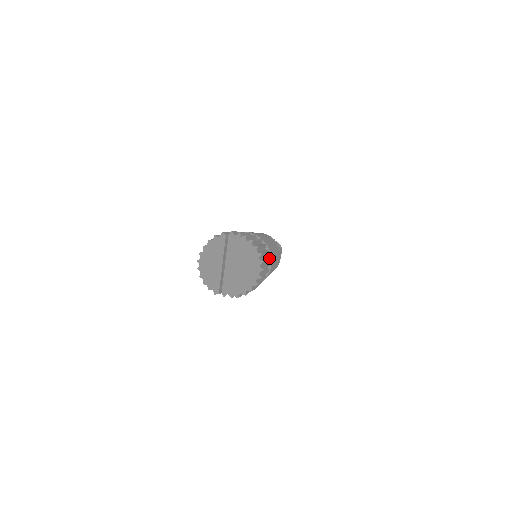
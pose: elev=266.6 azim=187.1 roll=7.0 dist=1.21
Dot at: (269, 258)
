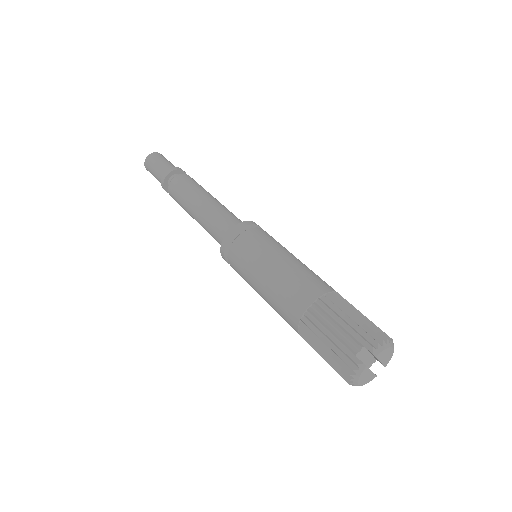
Dot at: (350, 304)
